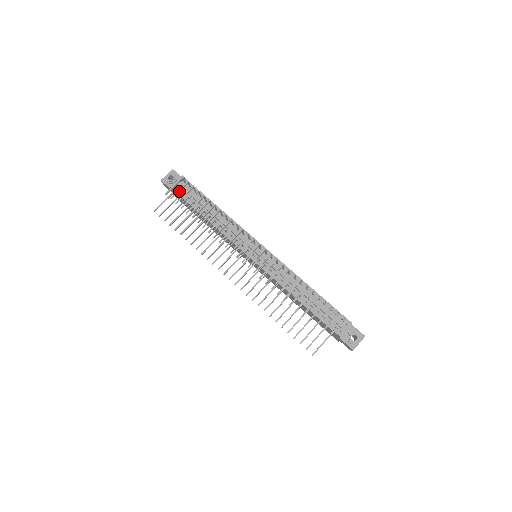
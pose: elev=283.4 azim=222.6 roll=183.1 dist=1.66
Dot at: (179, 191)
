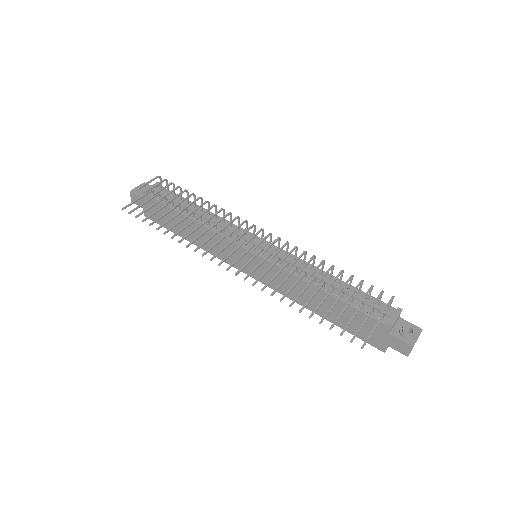
Dot at: occluded
